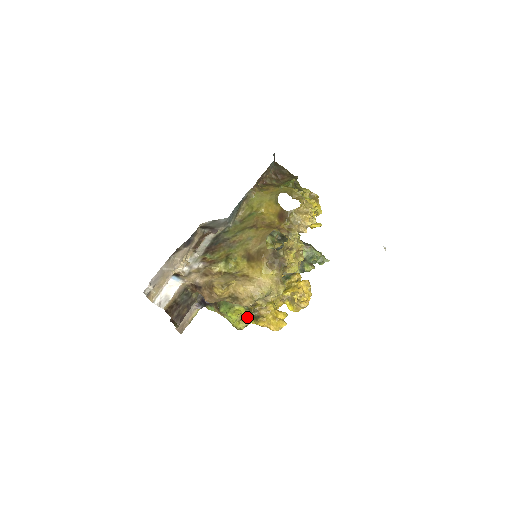
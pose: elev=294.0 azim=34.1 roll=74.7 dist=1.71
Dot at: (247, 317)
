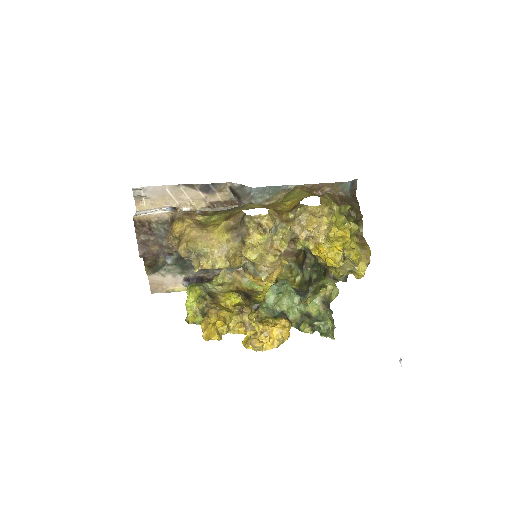
Dot at: (196, 304)
